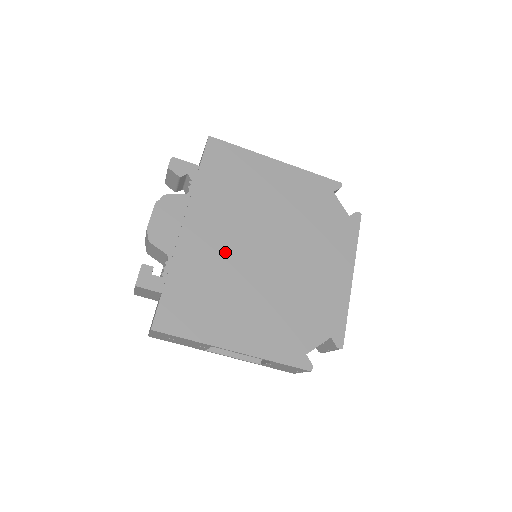
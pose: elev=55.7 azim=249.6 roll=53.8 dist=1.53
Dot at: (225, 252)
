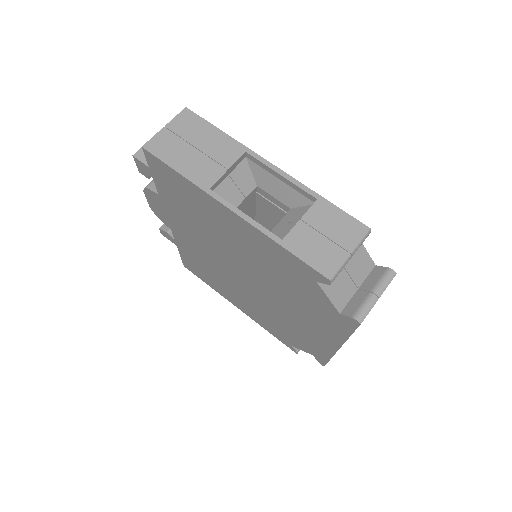
Dot at: occluded
